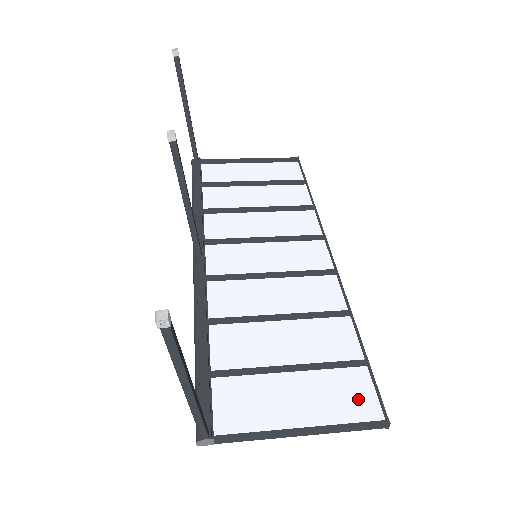
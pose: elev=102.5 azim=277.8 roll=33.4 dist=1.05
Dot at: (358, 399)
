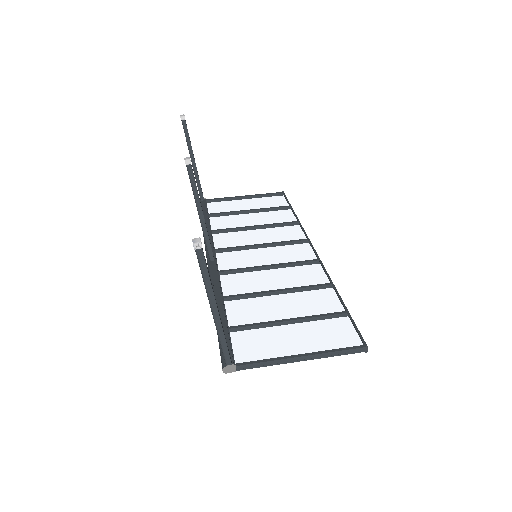
Dot at: (343, 336)
